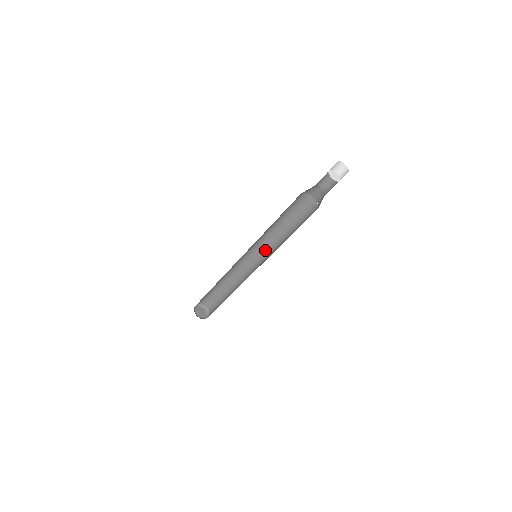
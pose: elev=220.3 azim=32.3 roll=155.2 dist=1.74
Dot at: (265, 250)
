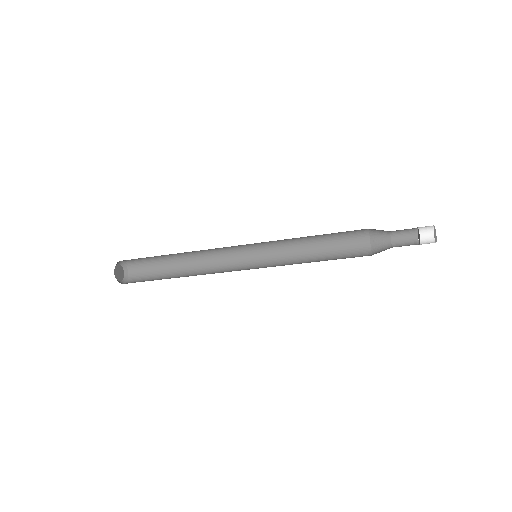
Dot at: (266, 254)
